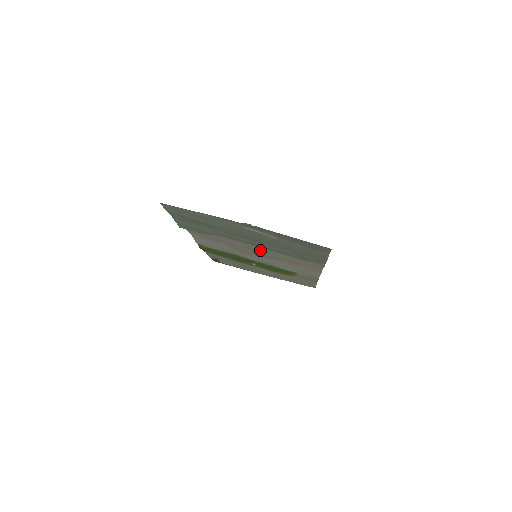
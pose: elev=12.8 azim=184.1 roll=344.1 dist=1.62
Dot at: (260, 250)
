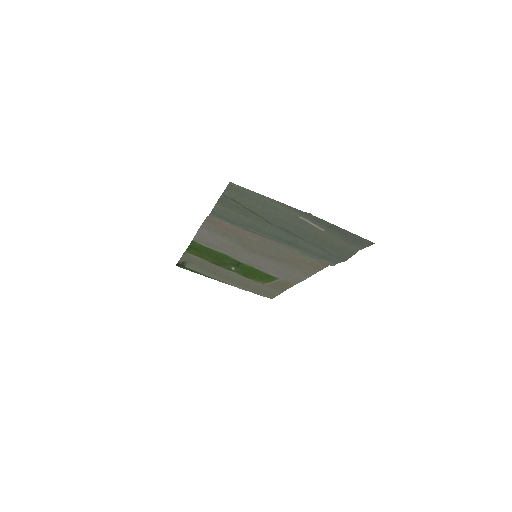
Dot at: (273, 248)
